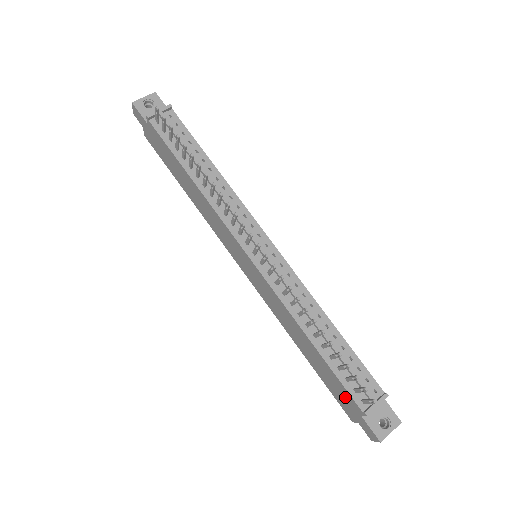
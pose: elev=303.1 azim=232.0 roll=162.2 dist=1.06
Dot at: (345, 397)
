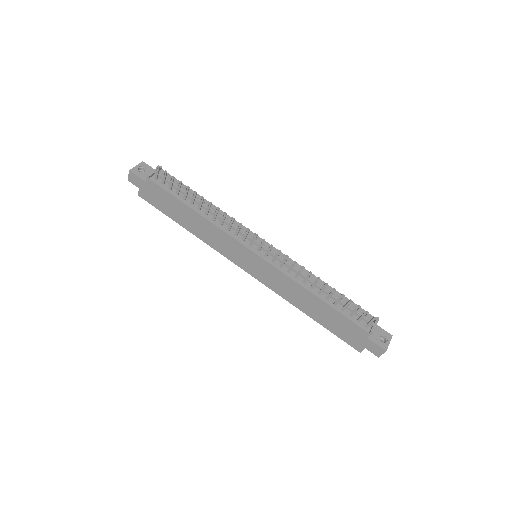
Dot at: (352, 331)
